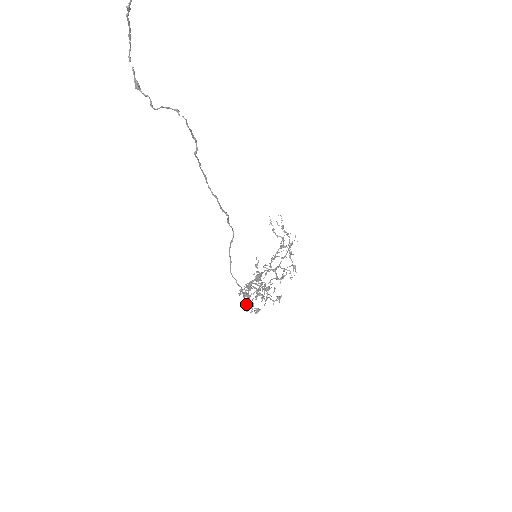
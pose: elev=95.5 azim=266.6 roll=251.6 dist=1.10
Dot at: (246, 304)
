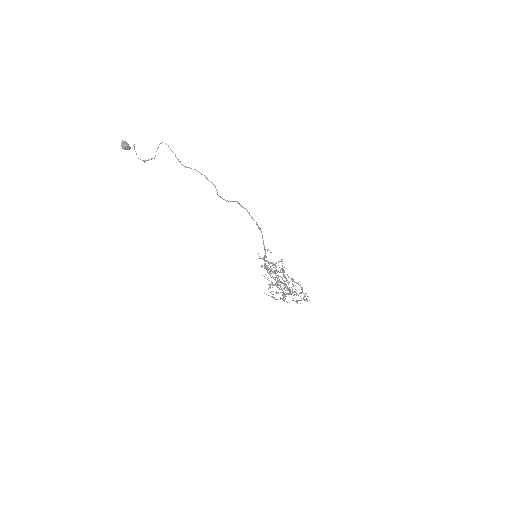
Dot at: (252, 217)
